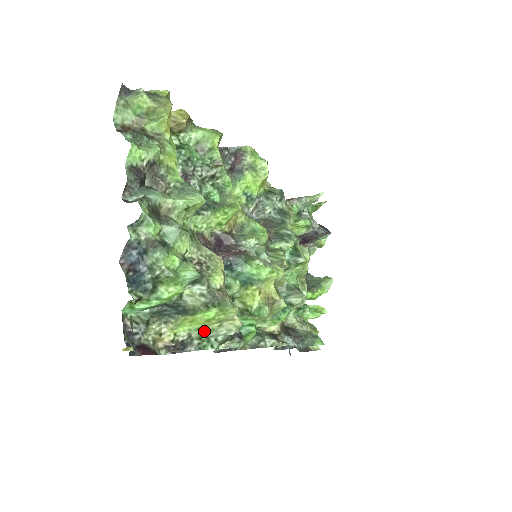
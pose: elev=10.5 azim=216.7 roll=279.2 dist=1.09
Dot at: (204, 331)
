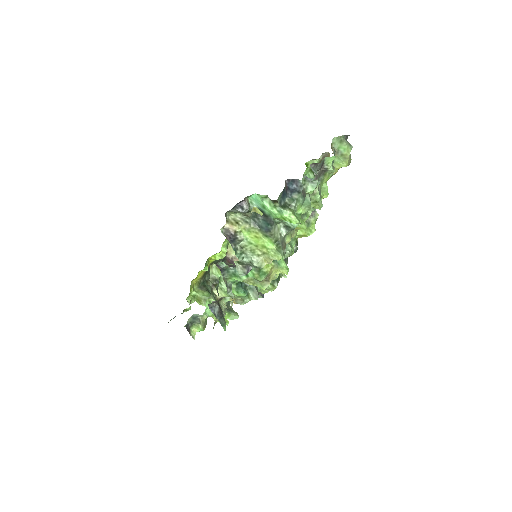
Dot at: (250, 248)
